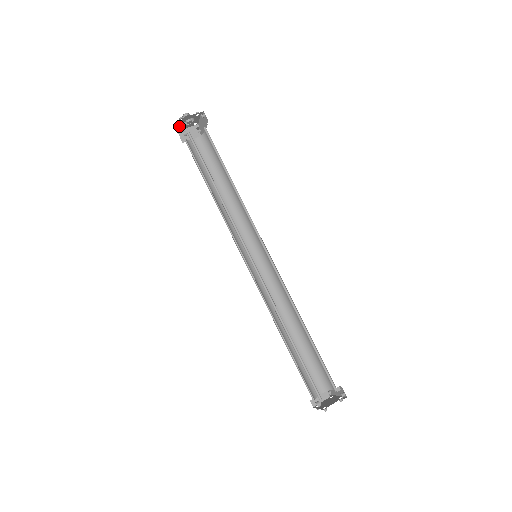
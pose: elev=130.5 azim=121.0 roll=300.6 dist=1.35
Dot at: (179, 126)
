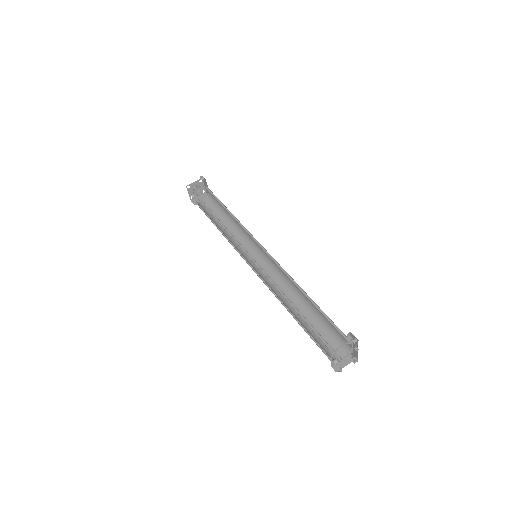
Dot at: (190, 195)
